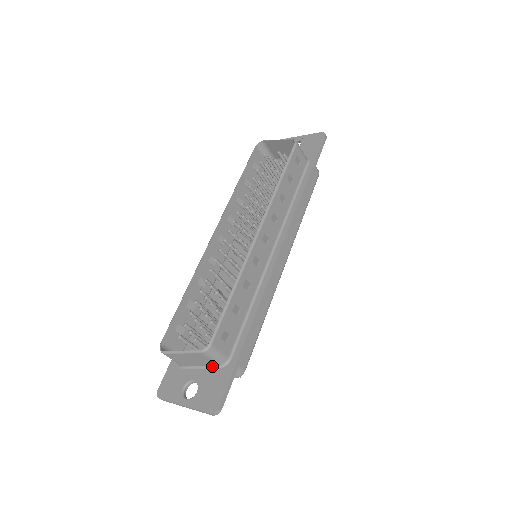
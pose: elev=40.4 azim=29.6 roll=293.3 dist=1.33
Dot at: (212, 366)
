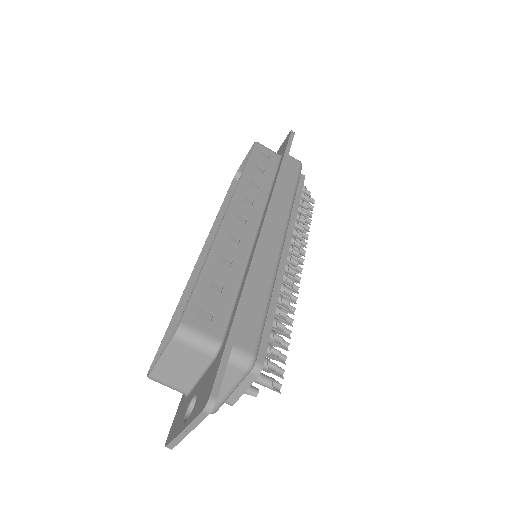
Dot at: (207, 364)
